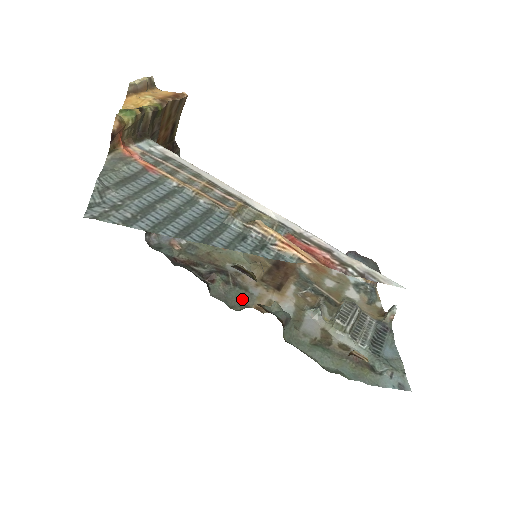
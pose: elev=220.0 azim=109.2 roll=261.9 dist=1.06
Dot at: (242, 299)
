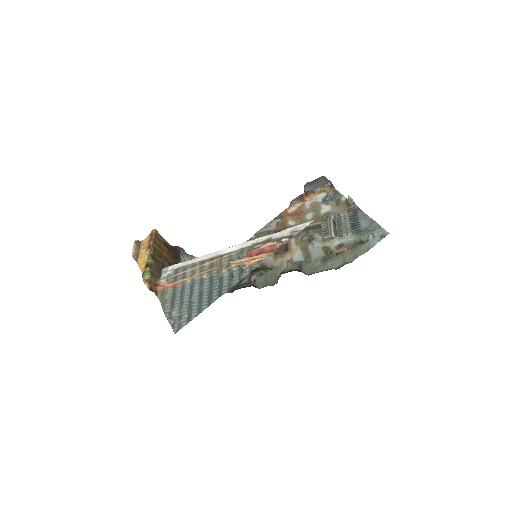
Dot at: (274, 275)
